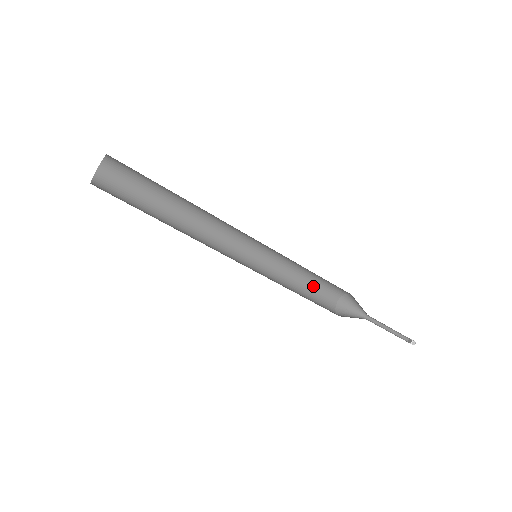
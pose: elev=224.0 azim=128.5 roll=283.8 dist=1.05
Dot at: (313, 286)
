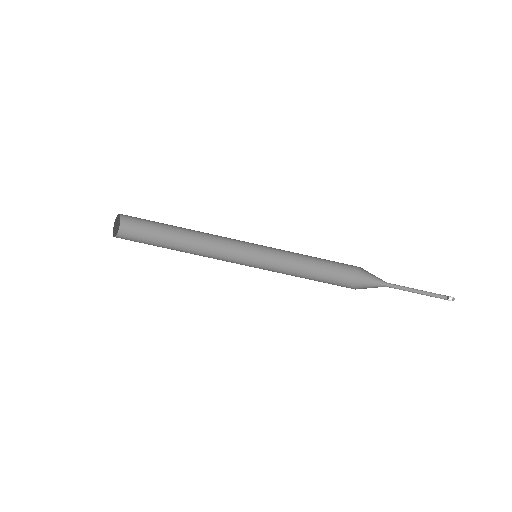
Dot at: (323, 271)
